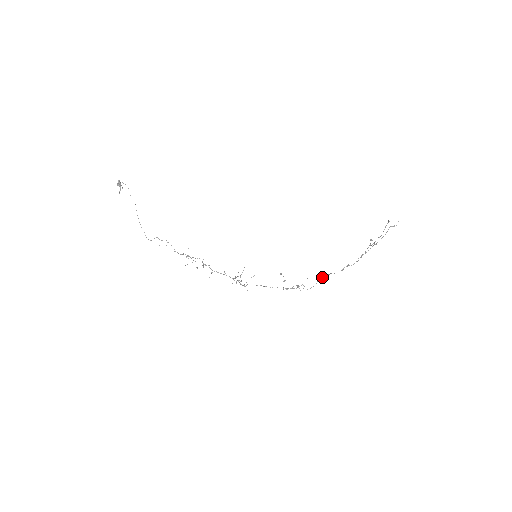
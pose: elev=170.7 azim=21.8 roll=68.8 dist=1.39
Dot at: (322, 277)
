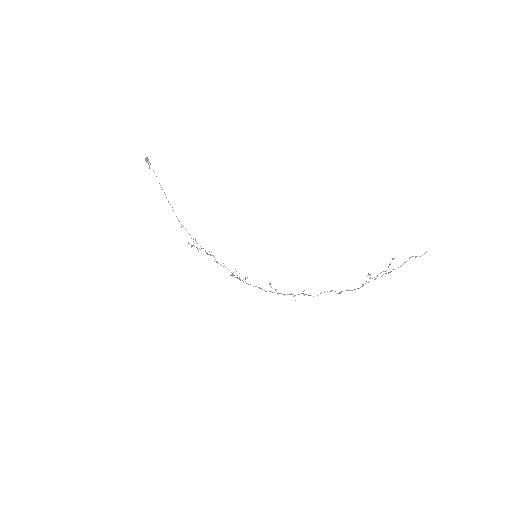
Dot at: (324, 291)
